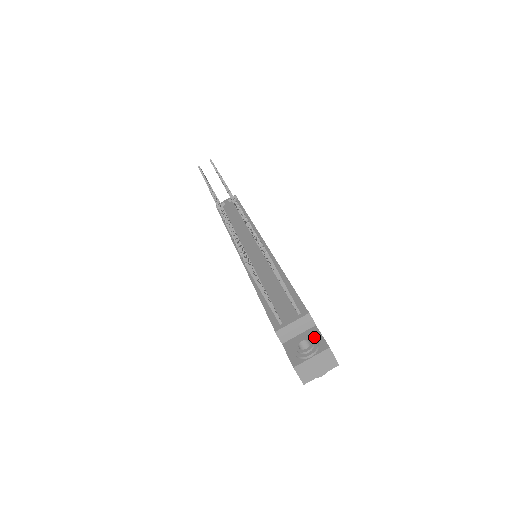
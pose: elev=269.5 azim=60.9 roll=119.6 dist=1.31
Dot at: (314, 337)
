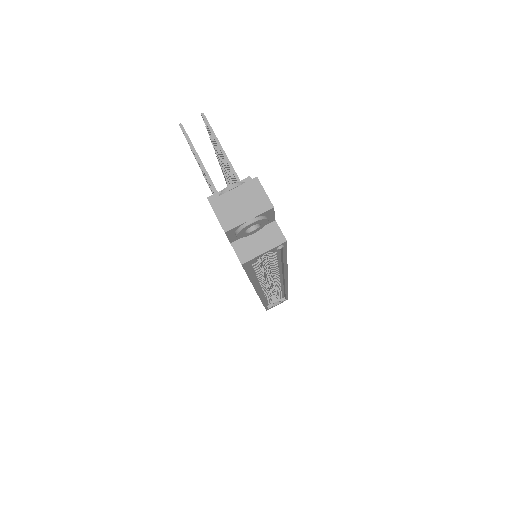
Dot at: occluded
